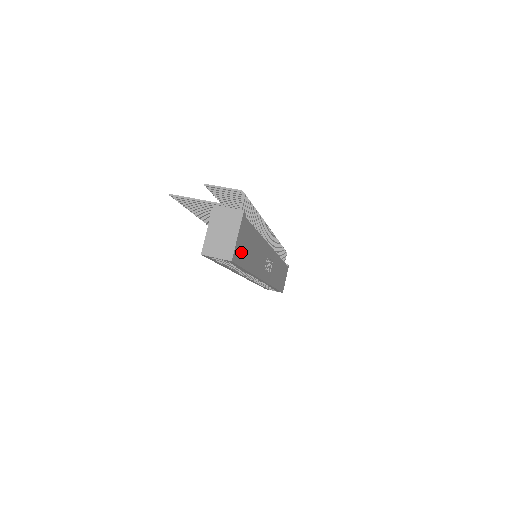
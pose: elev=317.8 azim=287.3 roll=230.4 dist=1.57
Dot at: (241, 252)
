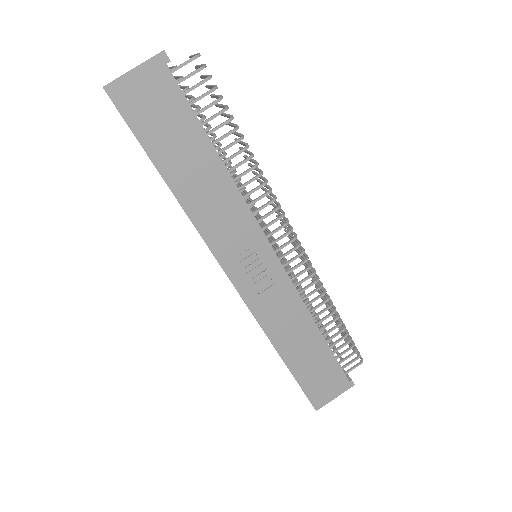
Dot at: (143, 113)
